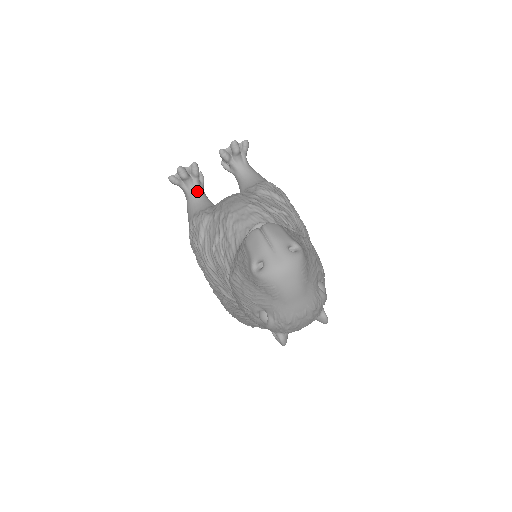
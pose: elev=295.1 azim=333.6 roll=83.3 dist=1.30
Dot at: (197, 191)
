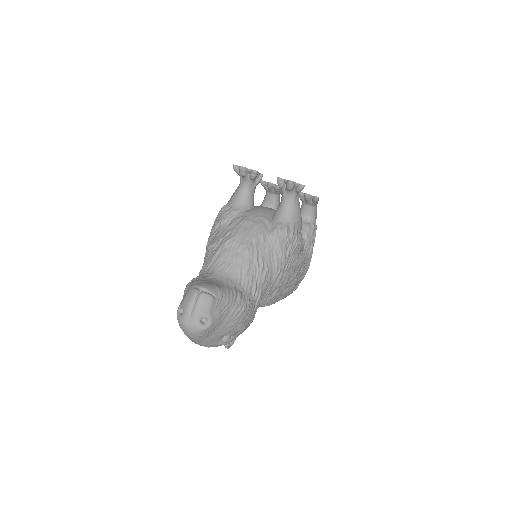
Dot at: (247, 188)
